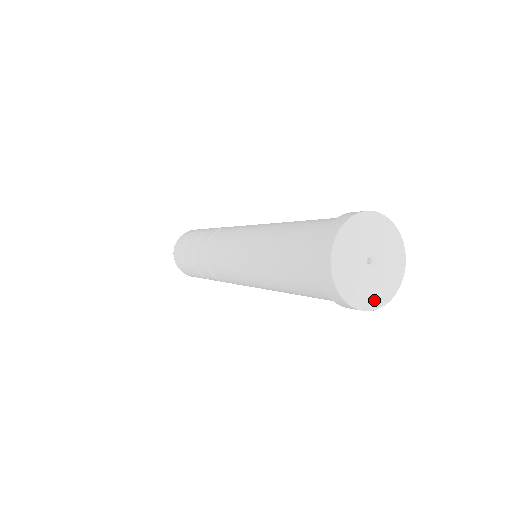
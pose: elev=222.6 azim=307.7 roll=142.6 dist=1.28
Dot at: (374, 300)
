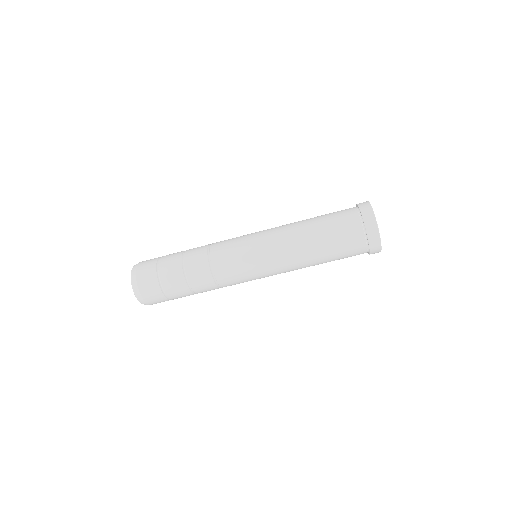
Dot at: occluded
